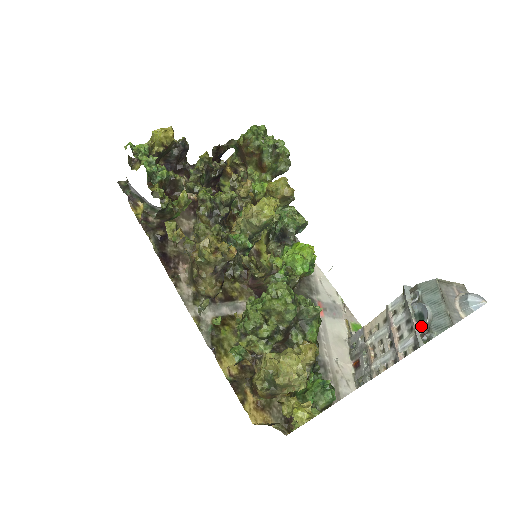
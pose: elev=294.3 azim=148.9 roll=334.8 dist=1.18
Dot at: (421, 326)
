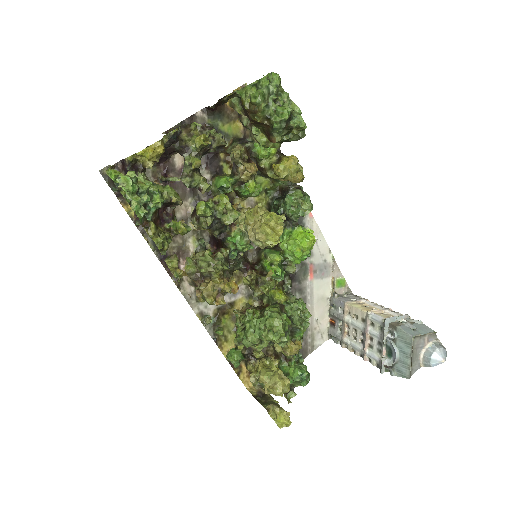
Dot at: (388, 359)
